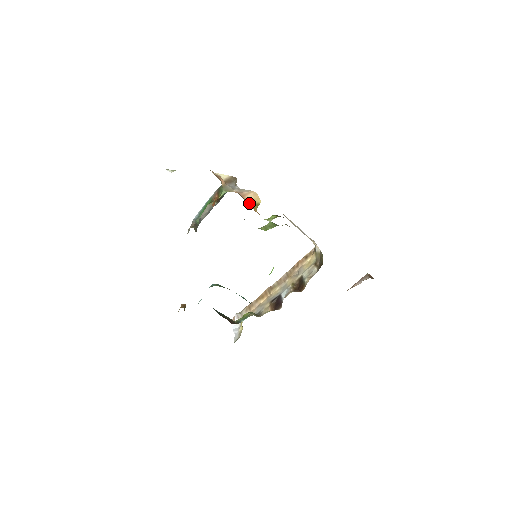
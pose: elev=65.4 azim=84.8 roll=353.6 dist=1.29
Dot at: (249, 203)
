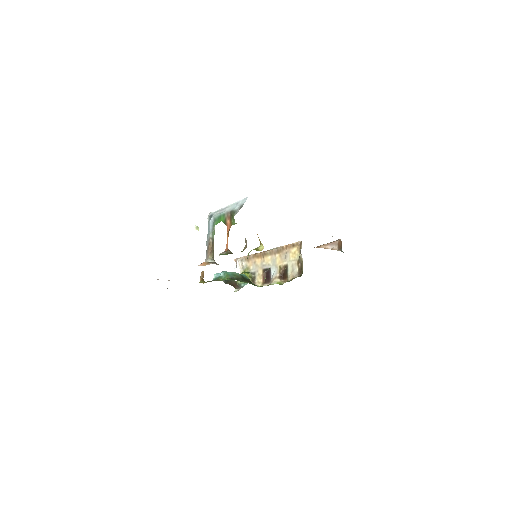
Dot at: occluded
